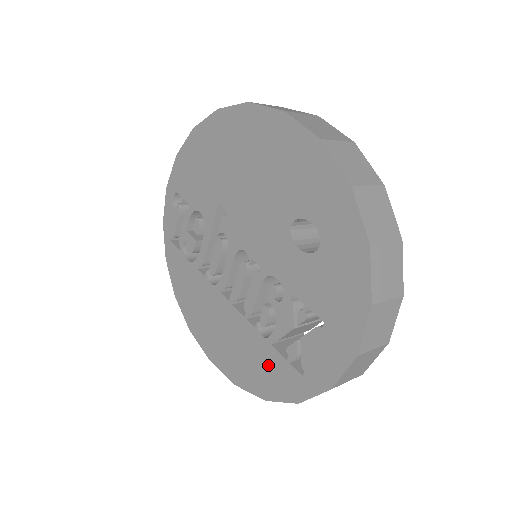
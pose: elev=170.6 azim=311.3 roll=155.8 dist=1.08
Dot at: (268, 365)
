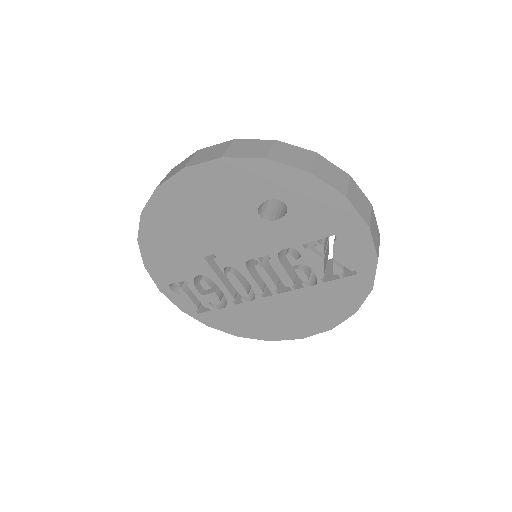
Dot at: (335, 295)
